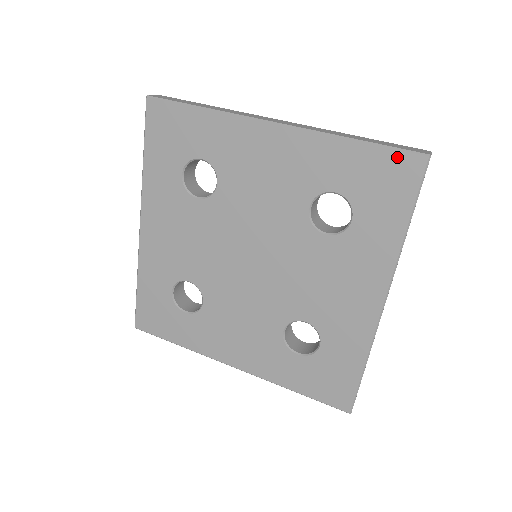
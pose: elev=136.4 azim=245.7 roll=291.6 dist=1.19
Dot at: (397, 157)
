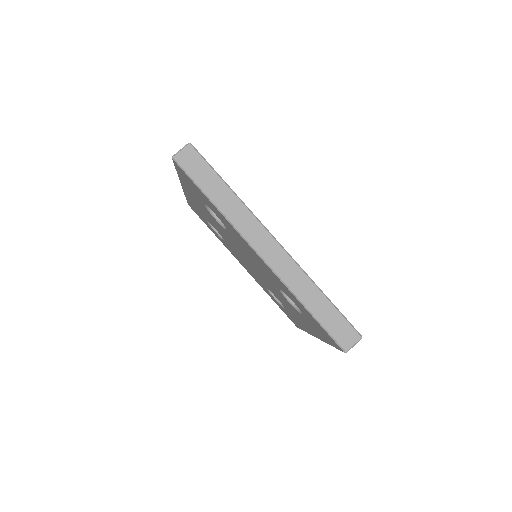
Dot at: (328, 335)
